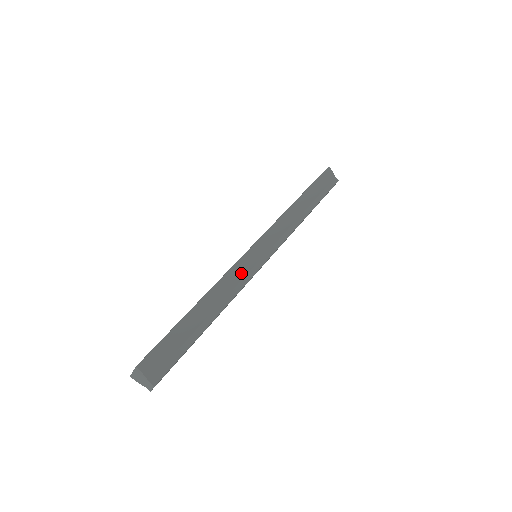
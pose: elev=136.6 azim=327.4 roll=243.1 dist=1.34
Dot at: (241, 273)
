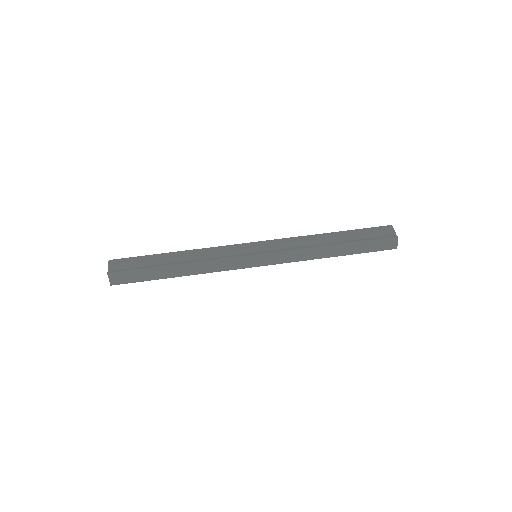
Dot at: (225, 252)
